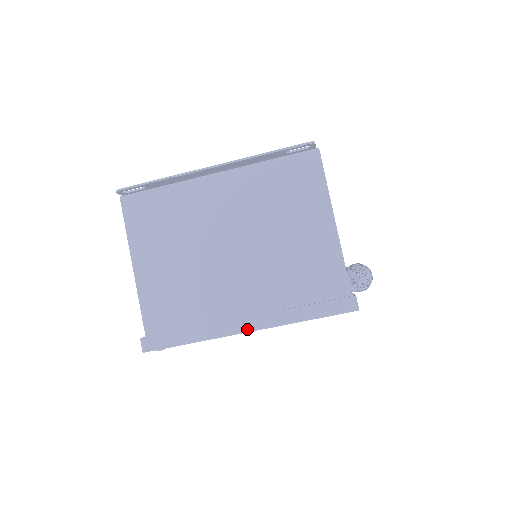
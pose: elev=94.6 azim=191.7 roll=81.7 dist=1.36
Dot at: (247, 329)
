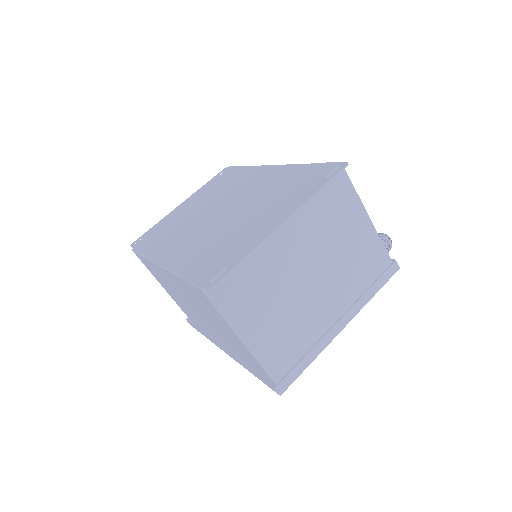
Dot at: (343, 326)
